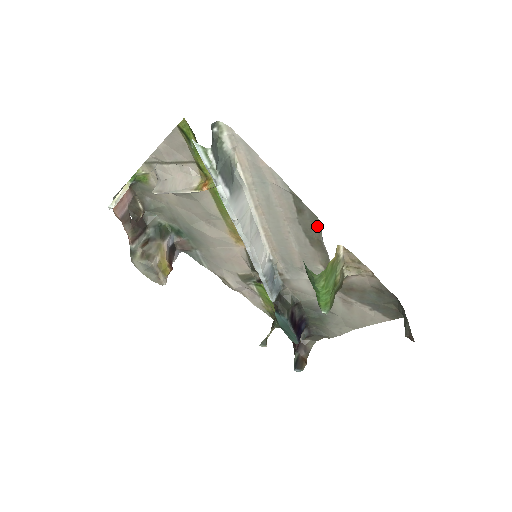
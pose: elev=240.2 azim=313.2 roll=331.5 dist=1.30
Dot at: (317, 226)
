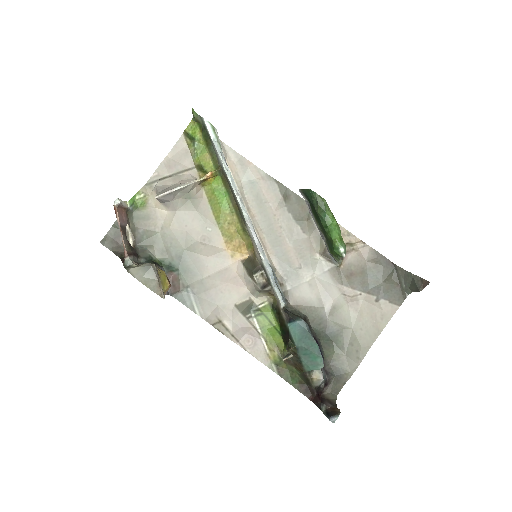
Dot at: (304, 207)
